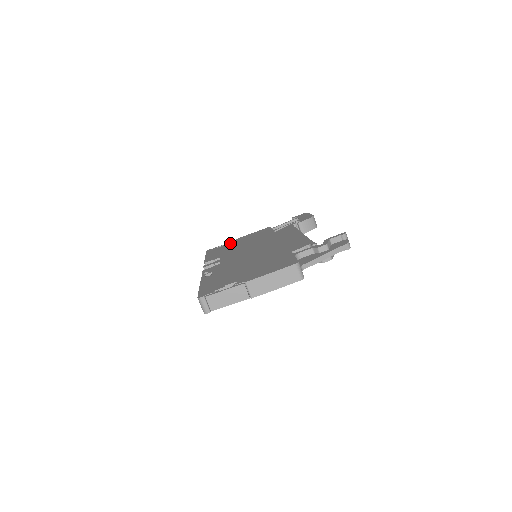
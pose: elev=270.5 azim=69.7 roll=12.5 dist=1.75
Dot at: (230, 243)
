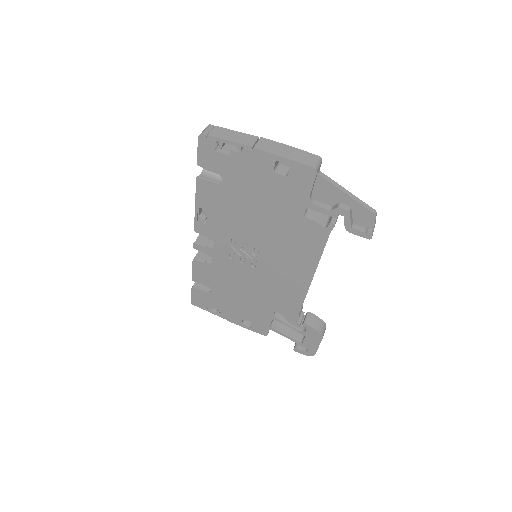
Dot at: occluded
